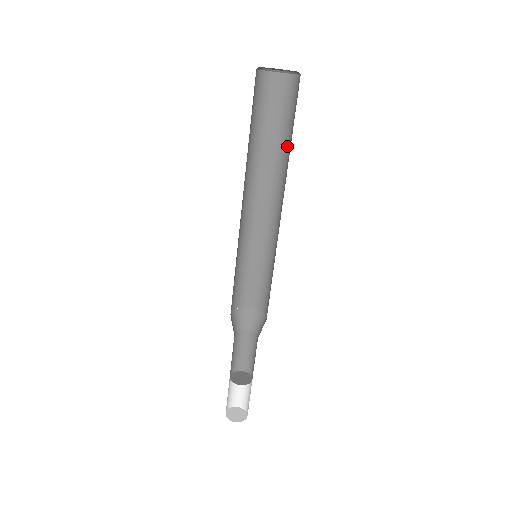
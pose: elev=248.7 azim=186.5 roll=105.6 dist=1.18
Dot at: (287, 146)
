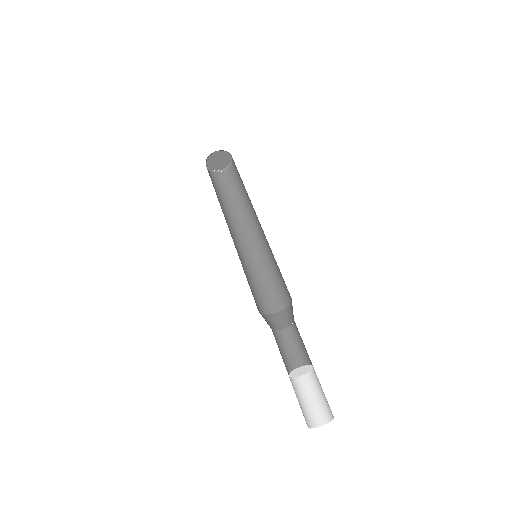
Dot at: occluded
